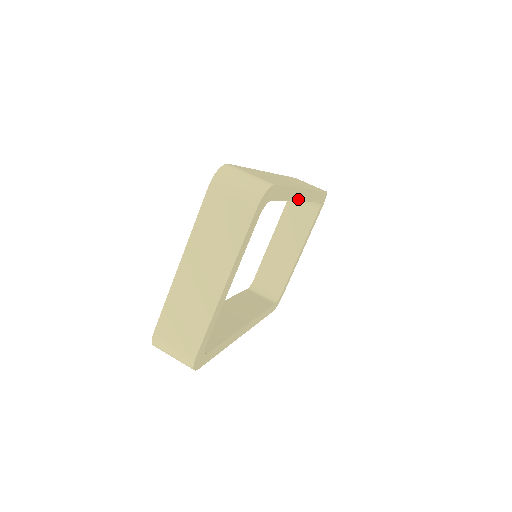
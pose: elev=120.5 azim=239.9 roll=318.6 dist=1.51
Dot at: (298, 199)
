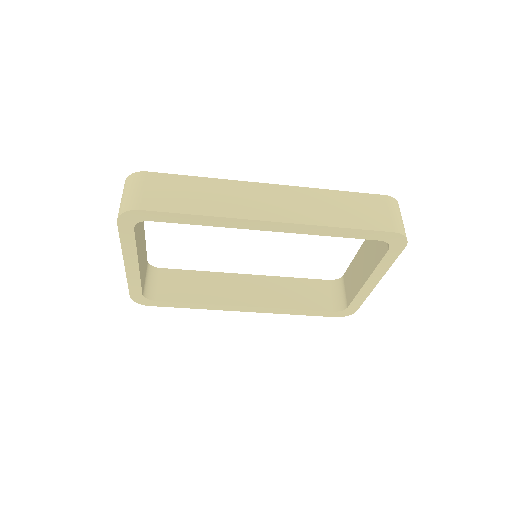
Dot at: (253, 228)
